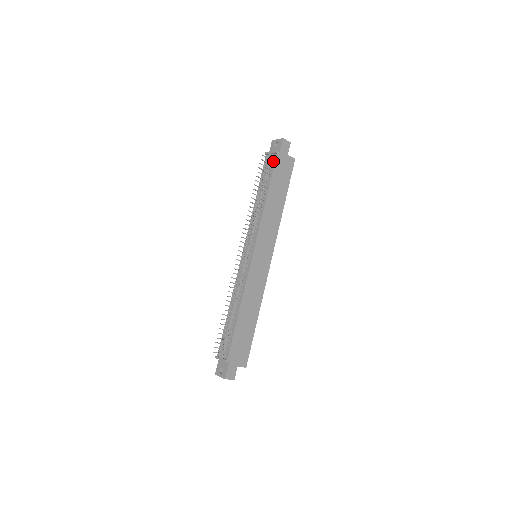
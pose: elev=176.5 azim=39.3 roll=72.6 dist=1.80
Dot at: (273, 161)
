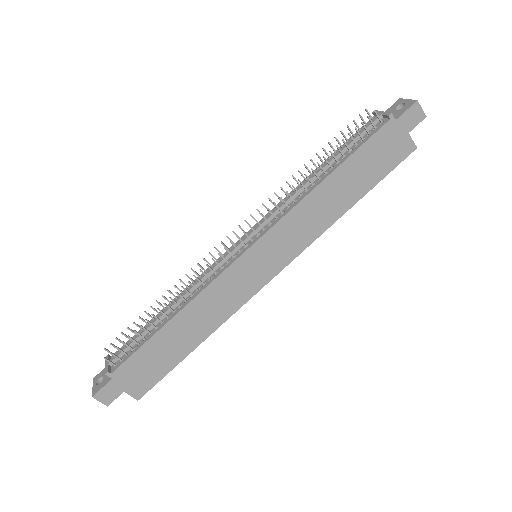
Dot at: (376, 128)
